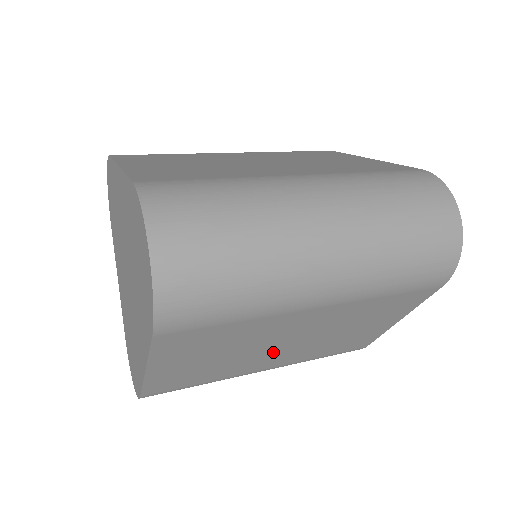
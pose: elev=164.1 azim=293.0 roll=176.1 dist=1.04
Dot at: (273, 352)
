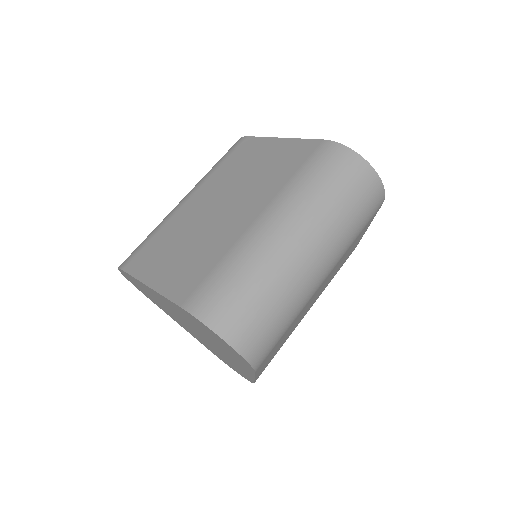
Dot at: (309, 306)
